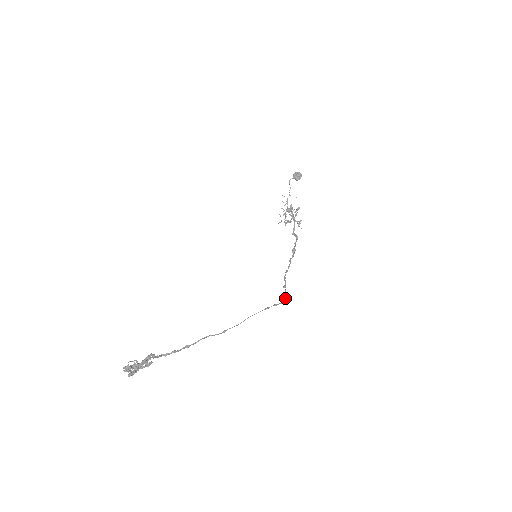
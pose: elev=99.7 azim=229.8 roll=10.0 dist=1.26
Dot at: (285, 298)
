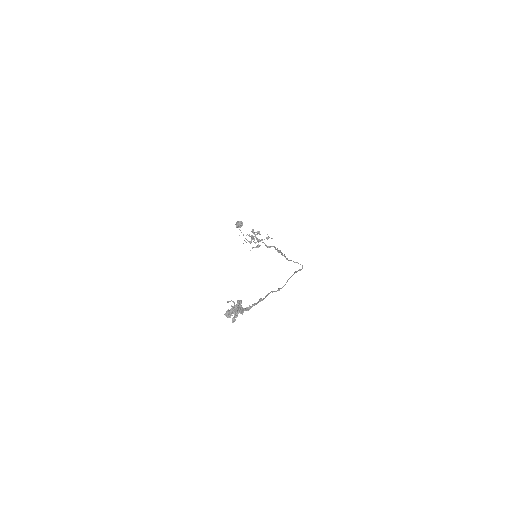
Dot at: (302, 265)
